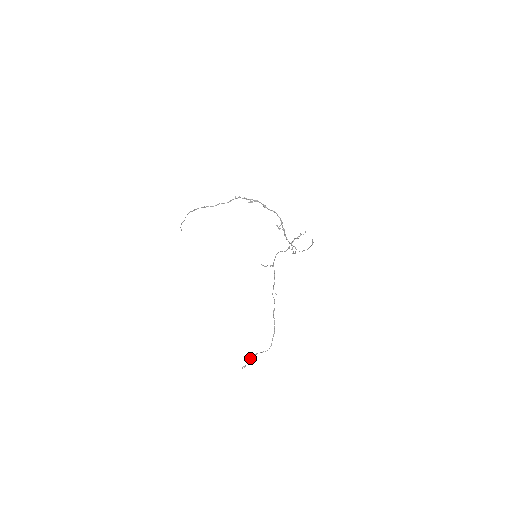
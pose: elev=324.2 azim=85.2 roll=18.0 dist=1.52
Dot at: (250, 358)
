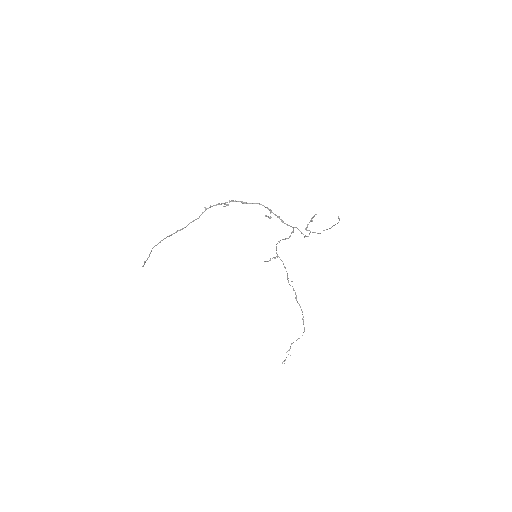
Dot at: (287, 351)
